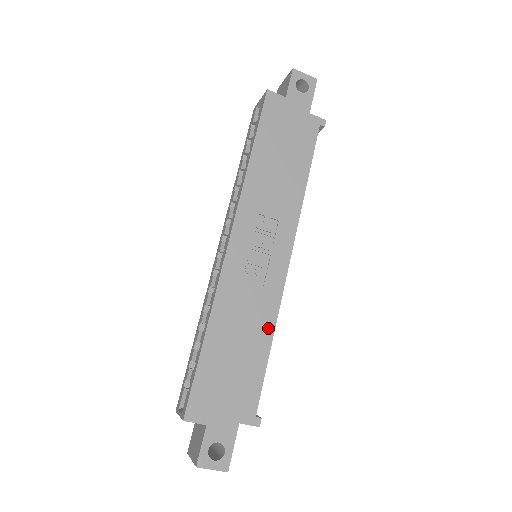
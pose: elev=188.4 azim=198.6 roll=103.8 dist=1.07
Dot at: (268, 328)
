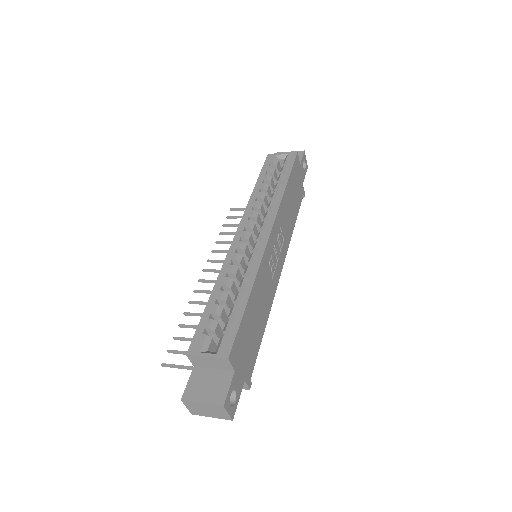
Dot at: (267, 313)
